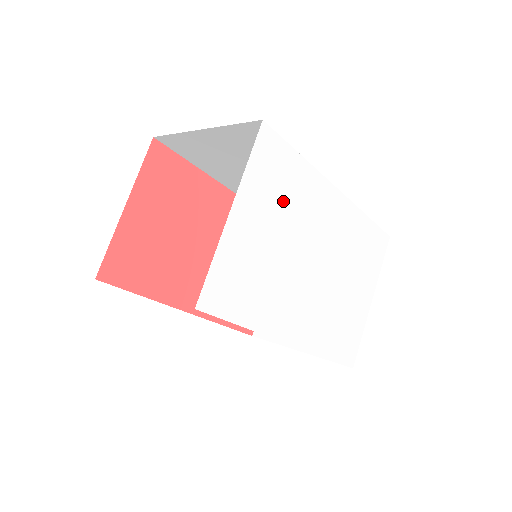
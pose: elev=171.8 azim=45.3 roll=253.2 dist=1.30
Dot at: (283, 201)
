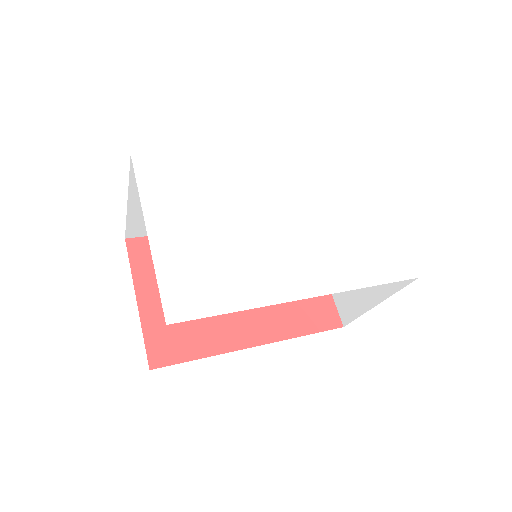
Dot at: (199, 194)
